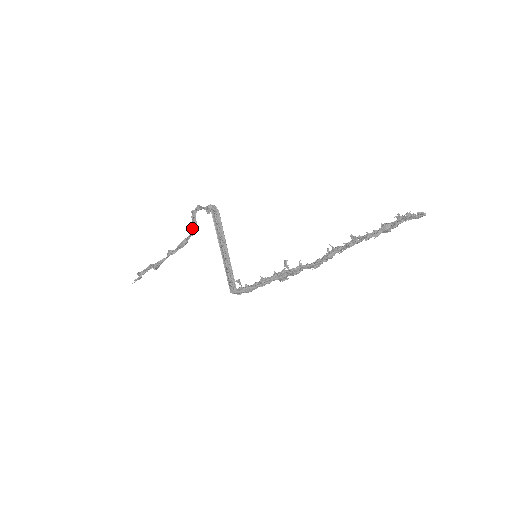
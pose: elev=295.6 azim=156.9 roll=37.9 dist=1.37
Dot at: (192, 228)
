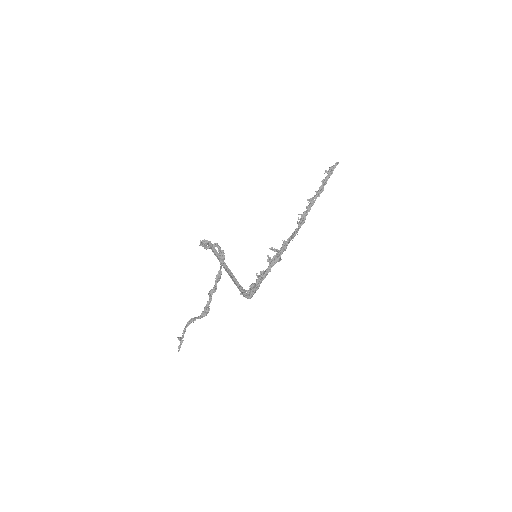
Dot at: (220, 259)
